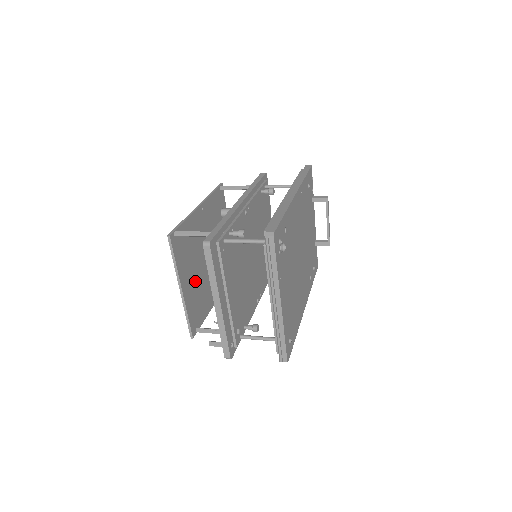
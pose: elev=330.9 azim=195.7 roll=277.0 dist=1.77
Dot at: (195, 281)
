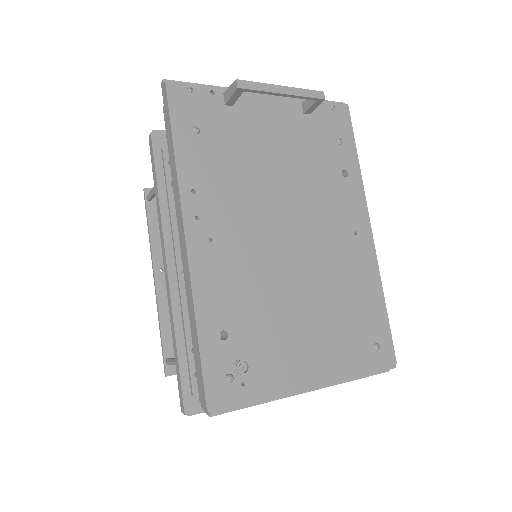
Dot at: occluded
